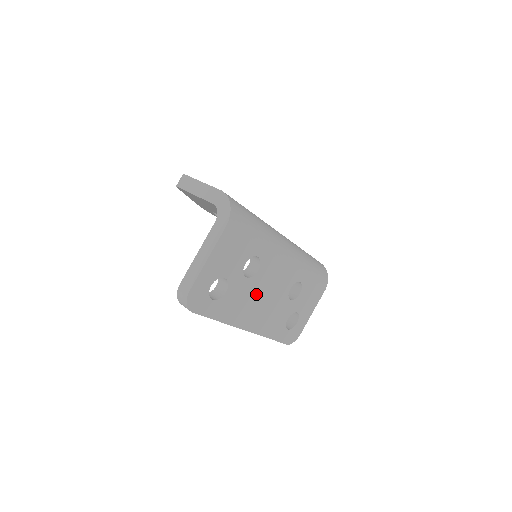
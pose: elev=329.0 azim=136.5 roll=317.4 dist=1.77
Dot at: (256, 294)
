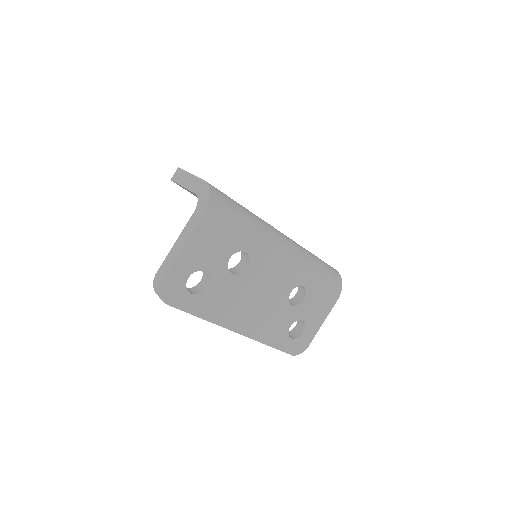
Dot at: (246, 294)
